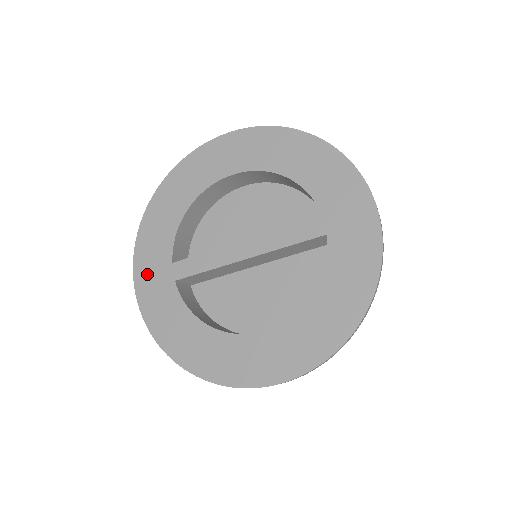
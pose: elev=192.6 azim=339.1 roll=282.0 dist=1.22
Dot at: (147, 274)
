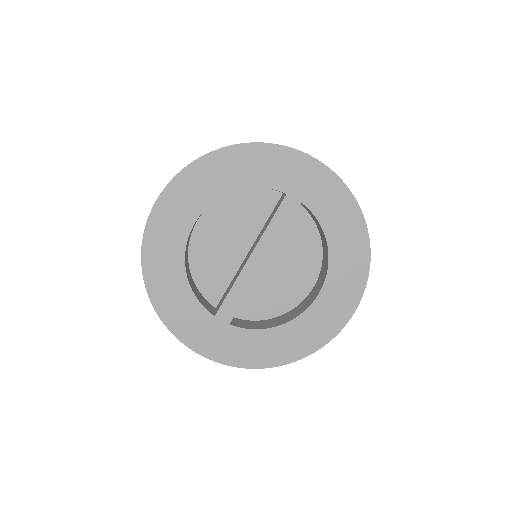
Dot at: (204, 340)
